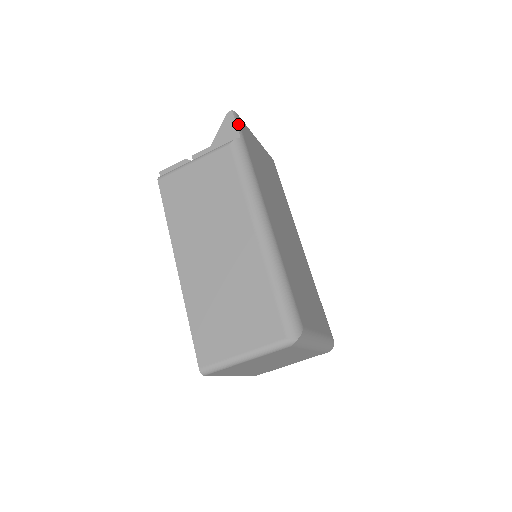
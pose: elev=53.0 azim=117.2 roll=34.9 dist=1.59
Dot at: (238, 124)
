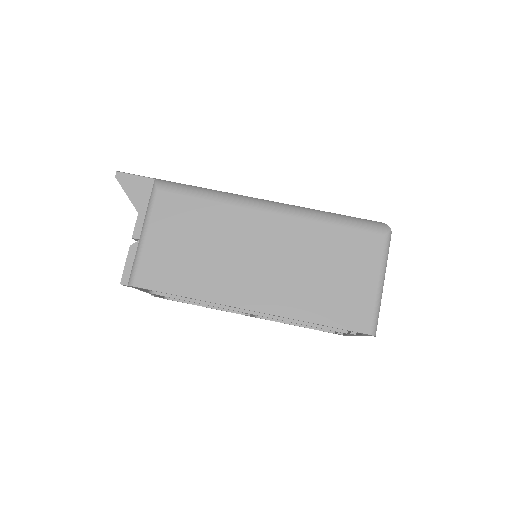
Dot at: (136, 175)
